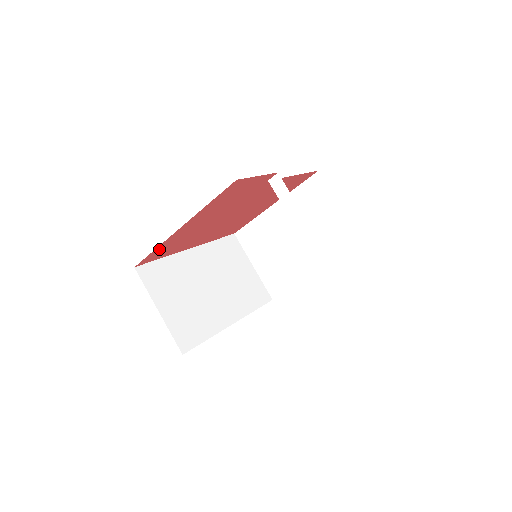
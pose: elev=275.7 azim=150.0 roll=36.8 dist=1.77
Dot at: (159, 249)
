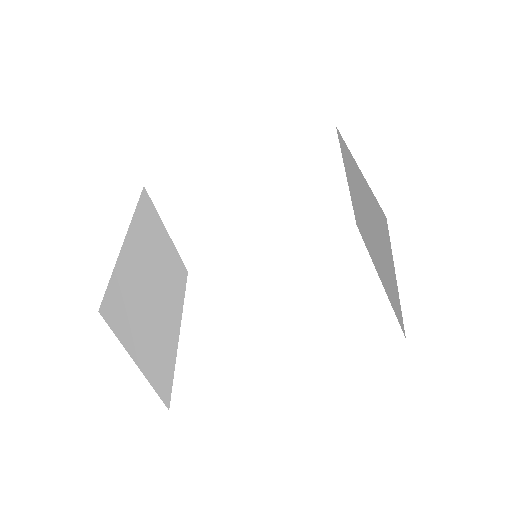
Dot at: occluded
